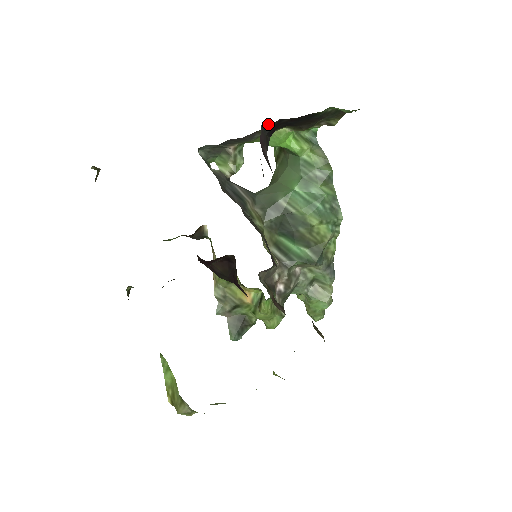
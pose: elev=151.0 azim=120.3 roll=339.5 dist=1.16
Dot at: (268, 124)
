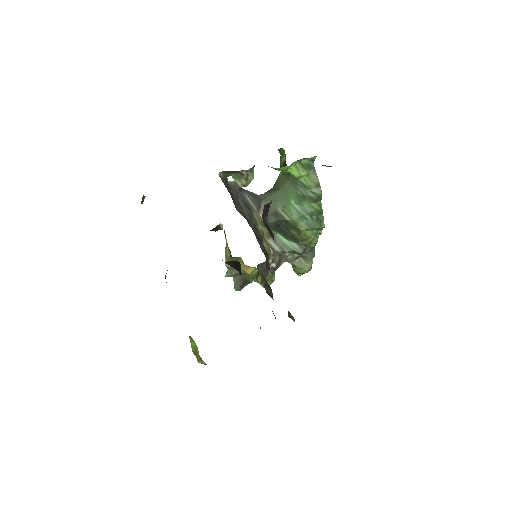
Dot at: (269, 203)
